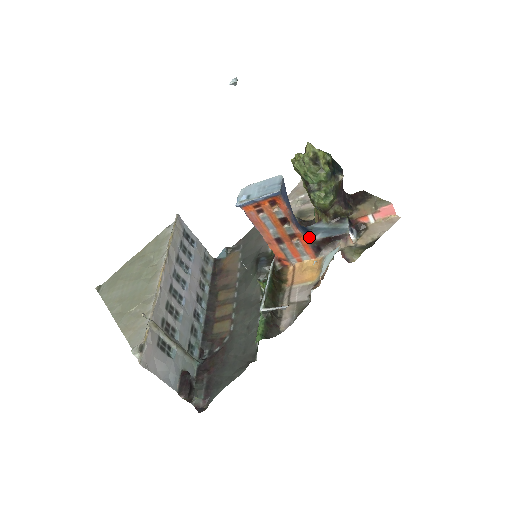
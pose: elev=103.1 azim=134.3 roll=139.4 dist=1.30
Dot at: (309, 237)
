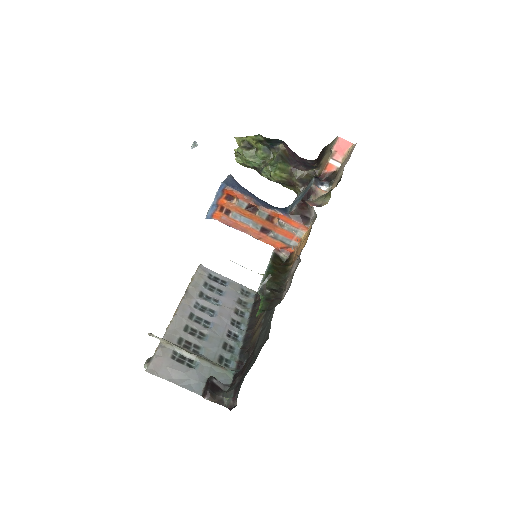
Dot at: (287, 212)
